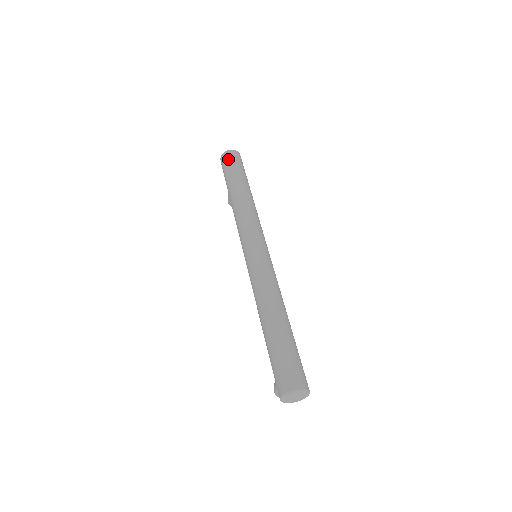
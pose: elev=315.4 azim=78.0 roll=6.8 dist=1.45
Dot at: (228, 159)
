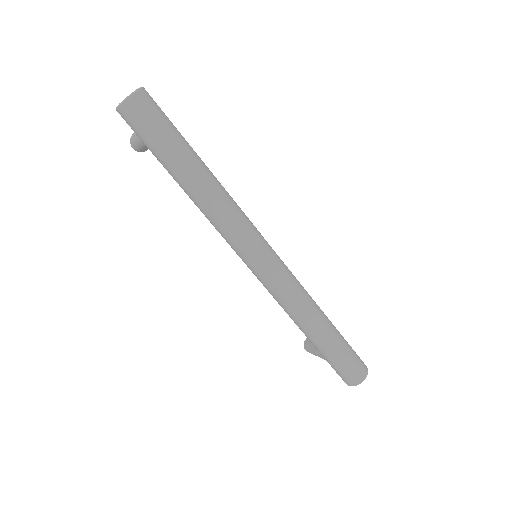
Dot at: (143, 118)
